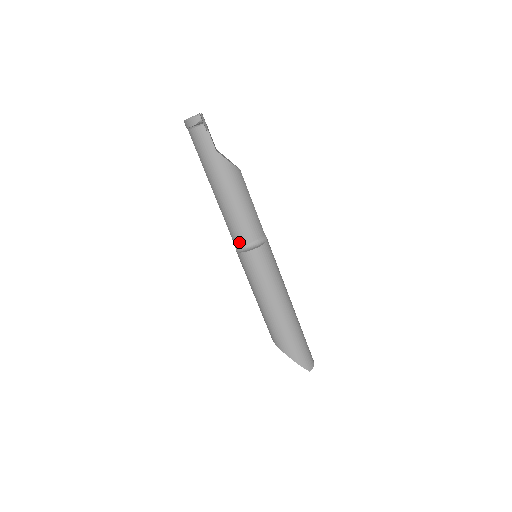
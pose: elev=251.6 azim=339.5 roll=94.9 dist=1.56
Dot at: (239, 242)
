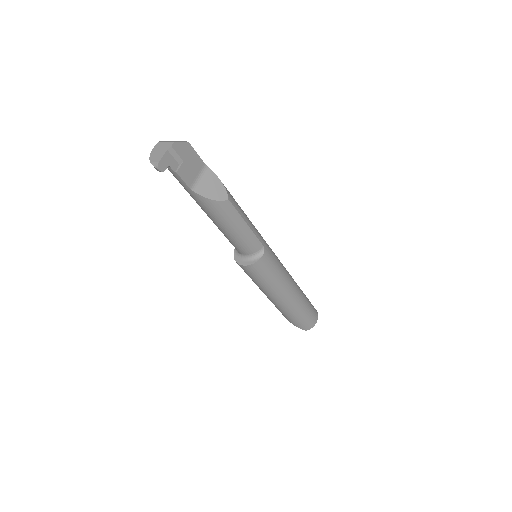
Dot at: occluded
